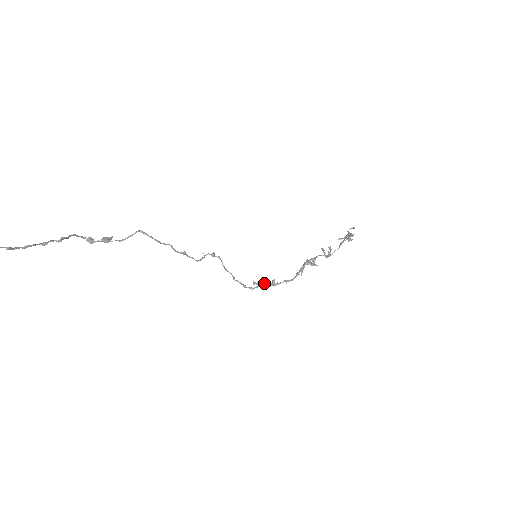
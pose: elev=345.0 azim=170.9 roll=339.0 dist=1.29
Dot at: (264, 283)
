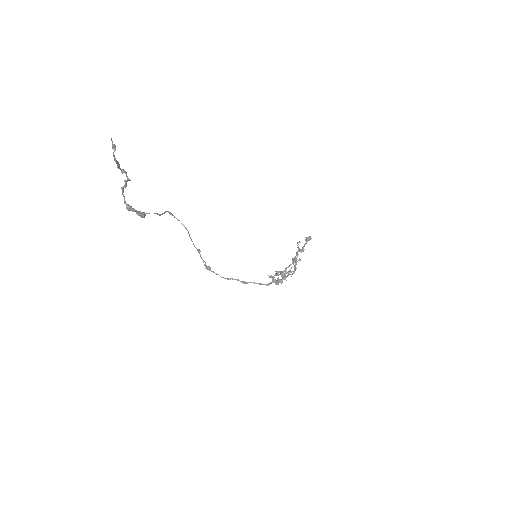
Dot at: (274, 279)
